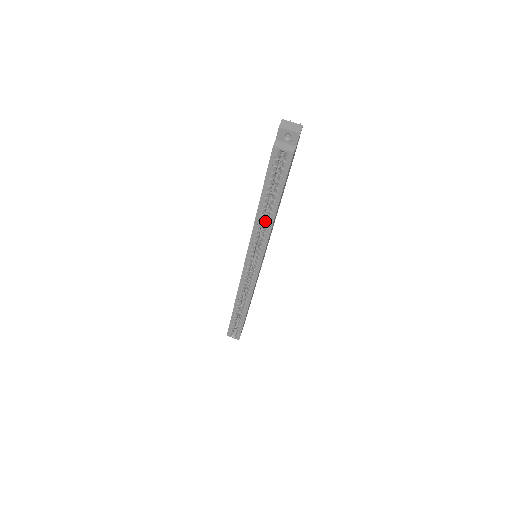
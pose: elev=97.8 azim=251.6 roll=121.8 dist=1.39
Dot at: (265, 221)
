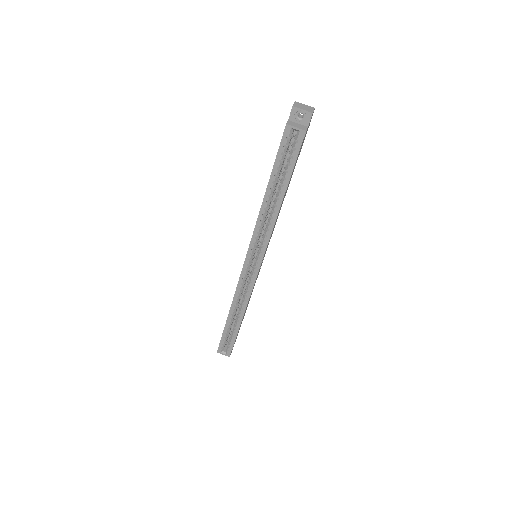
Dot at: (270, 212)
